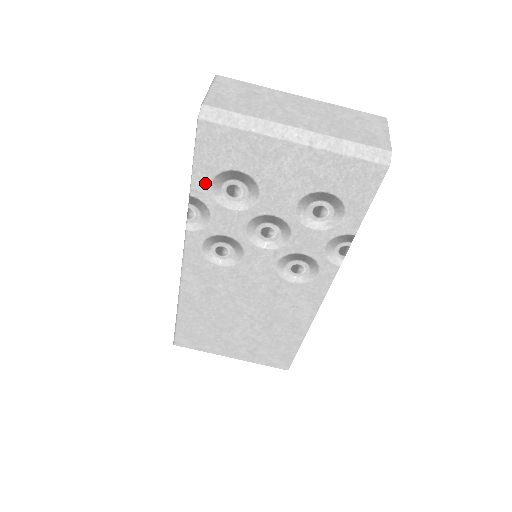
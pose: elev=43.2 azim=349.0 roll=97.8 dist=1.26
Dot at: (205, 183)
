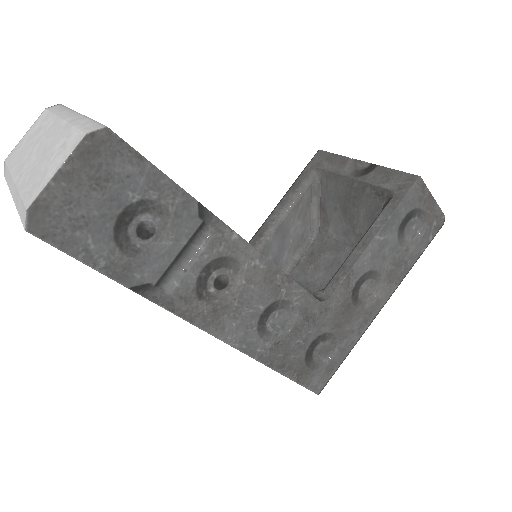
Dot at: occluded
